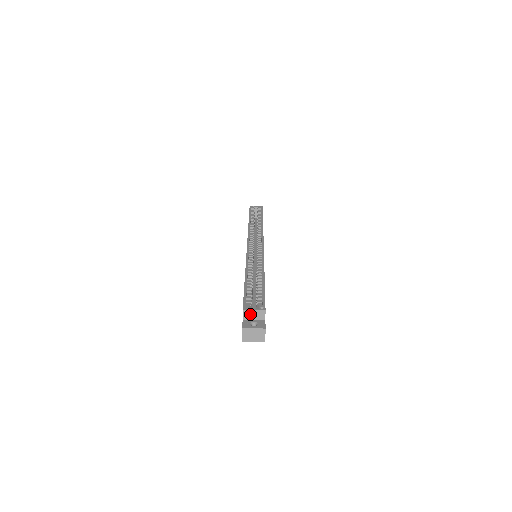
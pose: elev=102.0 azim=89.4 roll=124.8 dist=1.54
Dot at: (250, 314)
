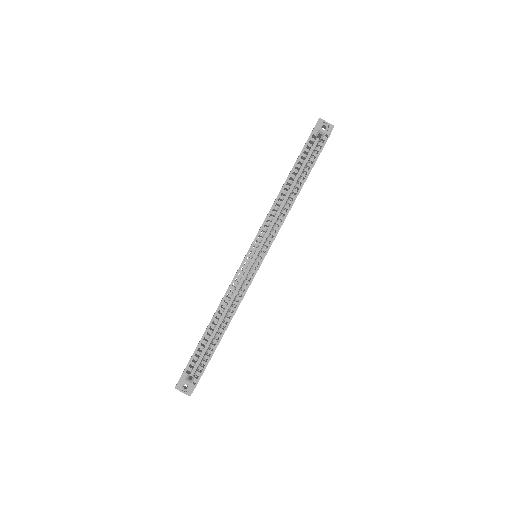
Dot at: (185, 381)
